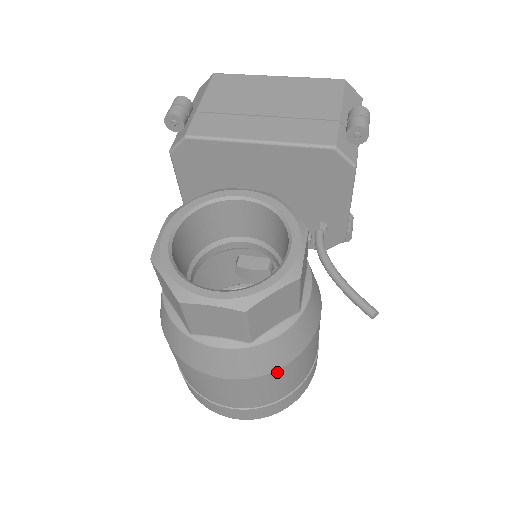
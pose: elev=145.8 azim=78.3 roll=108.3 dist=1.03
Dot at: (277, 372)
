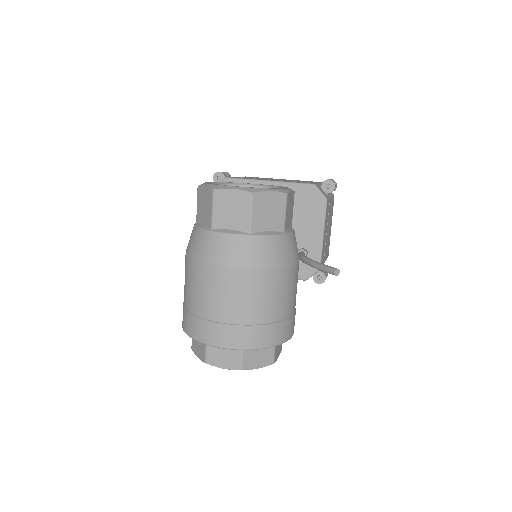
Dot at: (264, 272)
